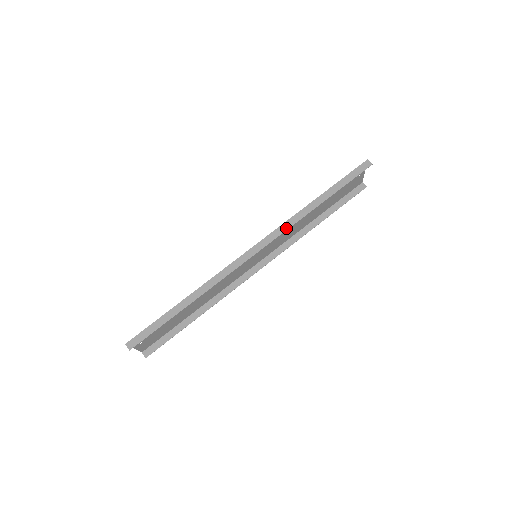
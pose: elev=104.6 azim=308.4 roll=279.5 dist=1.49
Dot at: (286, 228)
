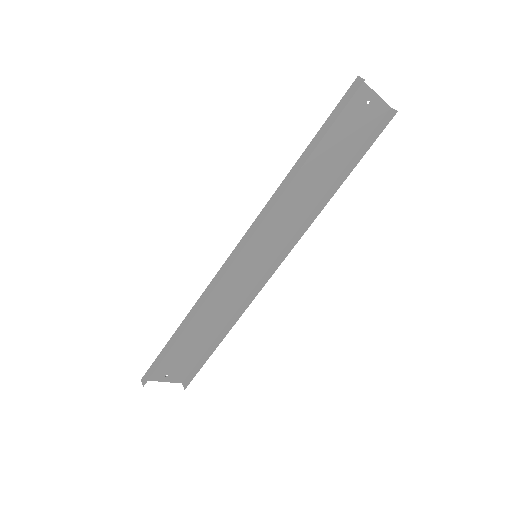
Dot at: (266, 213)
